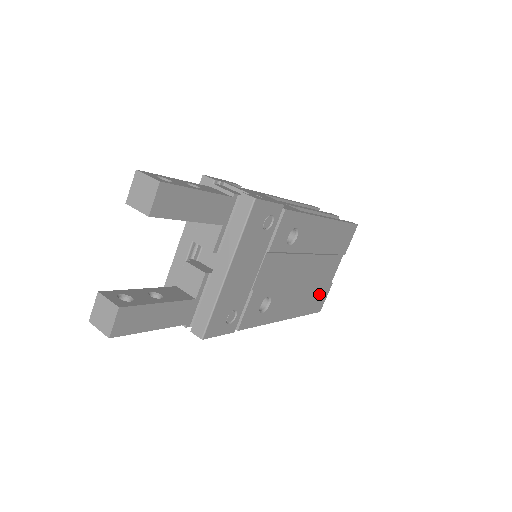
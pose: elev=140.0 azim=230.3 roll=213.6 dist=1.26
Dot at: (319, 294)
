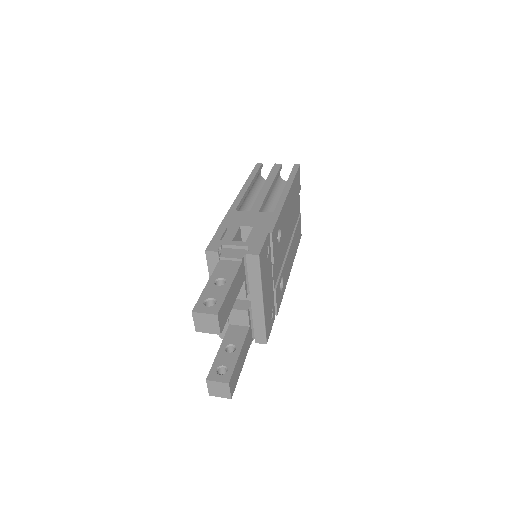
Dot at: (298, 230)
